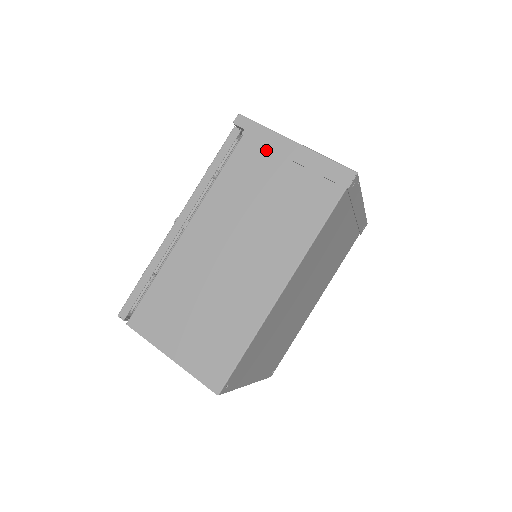
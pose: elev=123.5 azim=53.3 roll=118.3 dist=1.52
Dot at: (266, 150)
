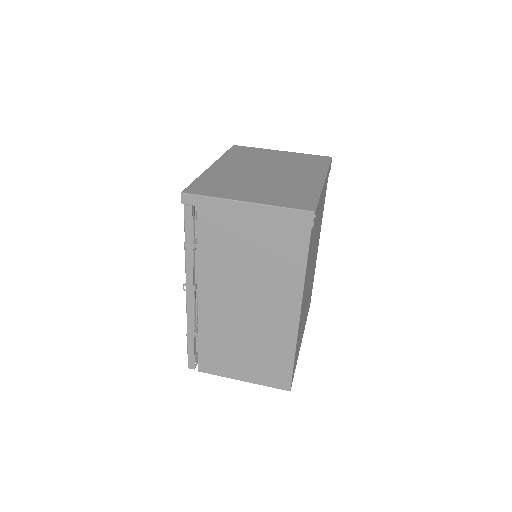
Dot at: (225, 217)
